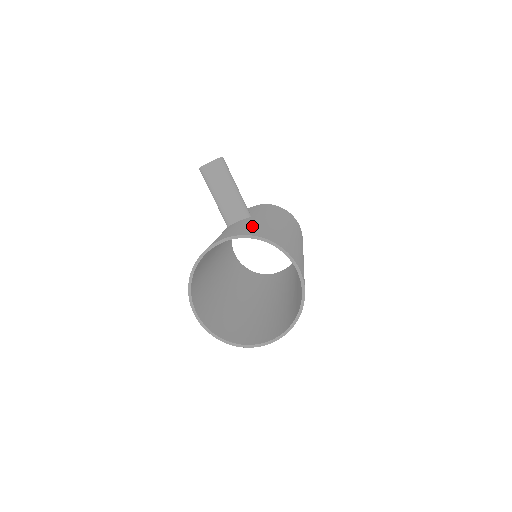
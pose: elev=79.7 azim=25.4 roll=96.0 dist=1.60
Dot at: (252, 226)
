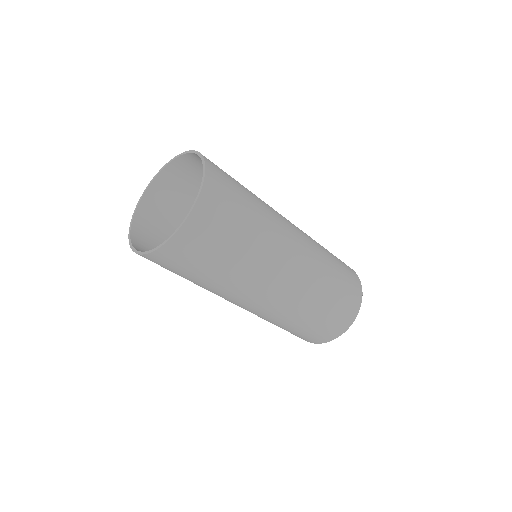
Dot at: occluded
